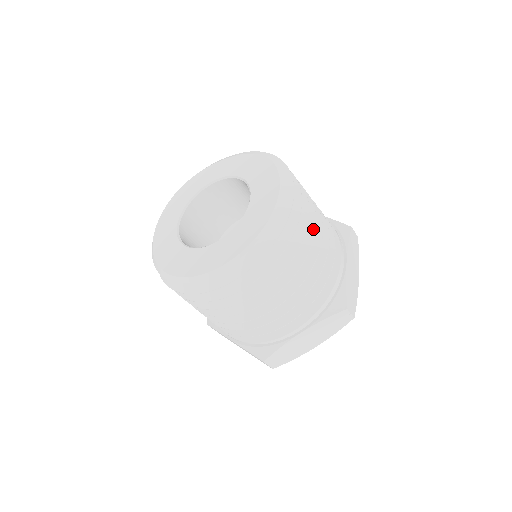
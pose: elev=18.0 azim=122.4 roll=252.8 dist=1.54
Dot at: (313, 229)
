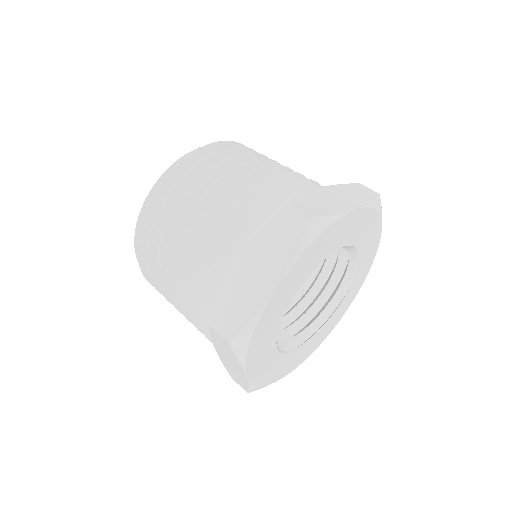
Dot at: (252, 161)
